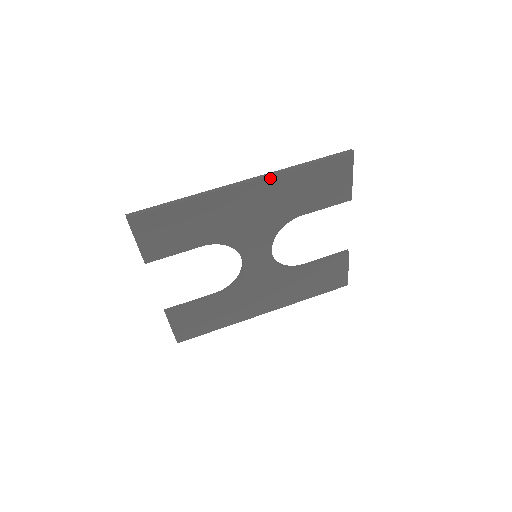
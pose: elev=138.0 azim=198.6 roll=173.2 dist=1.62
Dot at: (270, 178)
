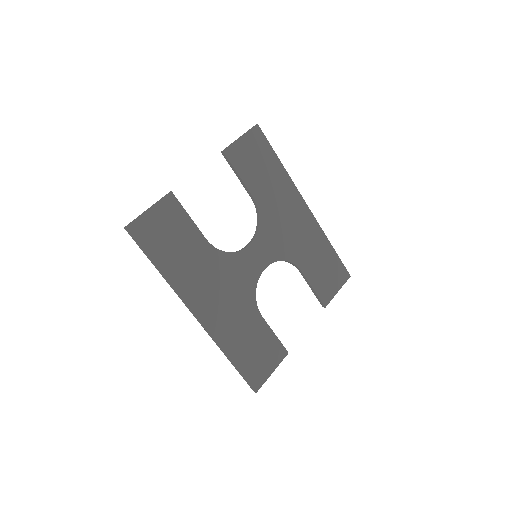
Dot at: (316, 223)
